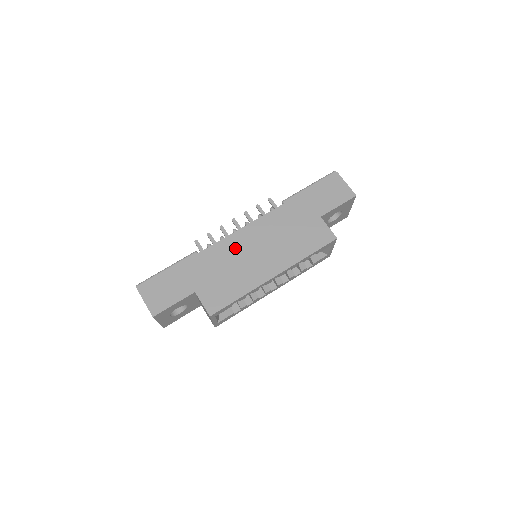
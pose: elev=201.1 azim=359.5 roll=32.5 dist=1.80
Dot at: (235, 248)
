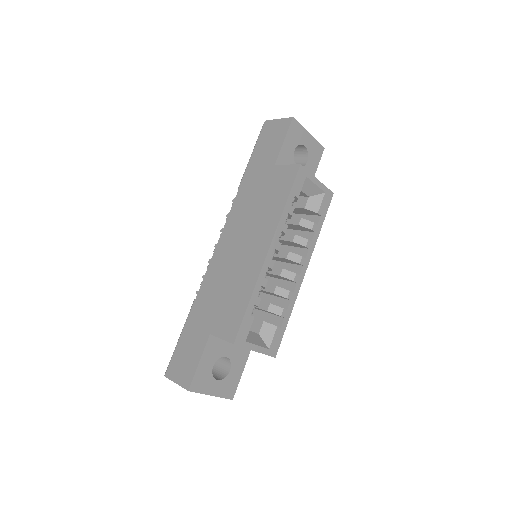
Dot at: (221, 264)
